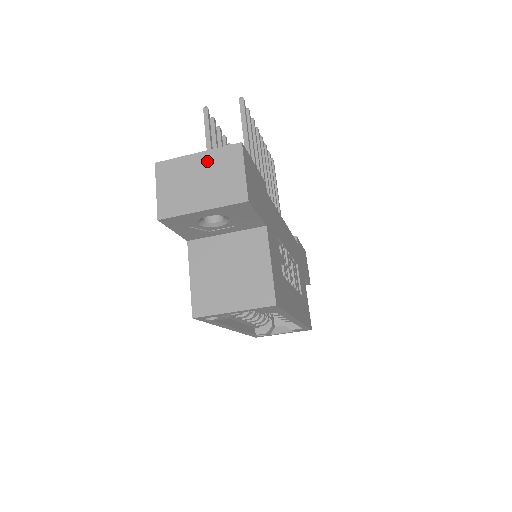
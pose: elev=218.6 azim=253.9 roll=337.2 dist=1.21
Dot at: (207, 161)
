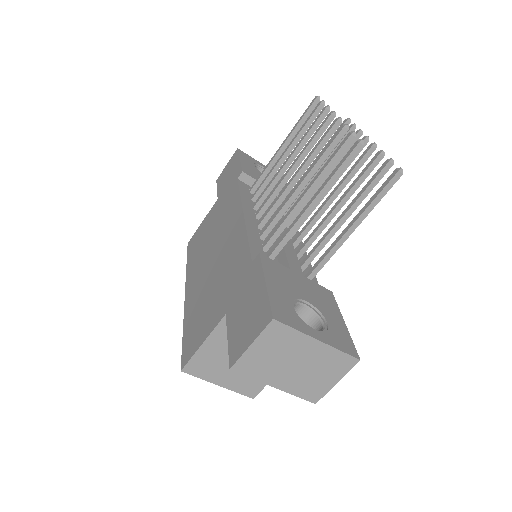
Dot at: (319, 354)
